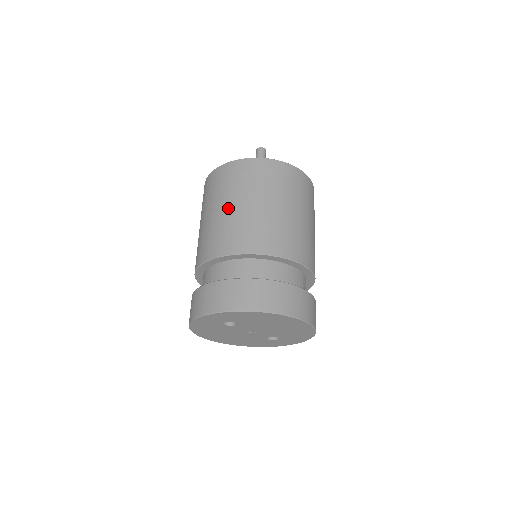
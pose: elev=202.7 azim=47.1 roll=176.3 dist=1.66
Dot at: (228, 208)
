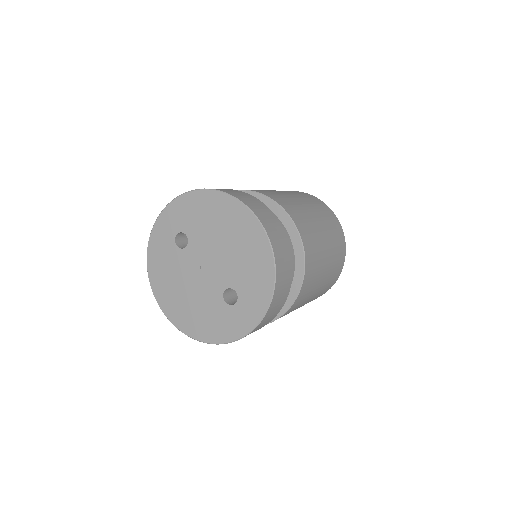
Dot at: occluded
